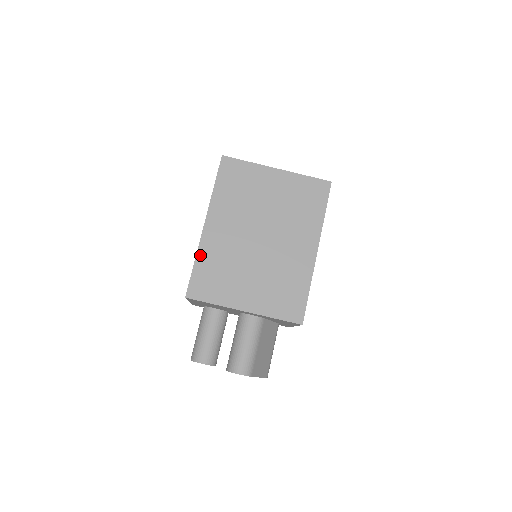
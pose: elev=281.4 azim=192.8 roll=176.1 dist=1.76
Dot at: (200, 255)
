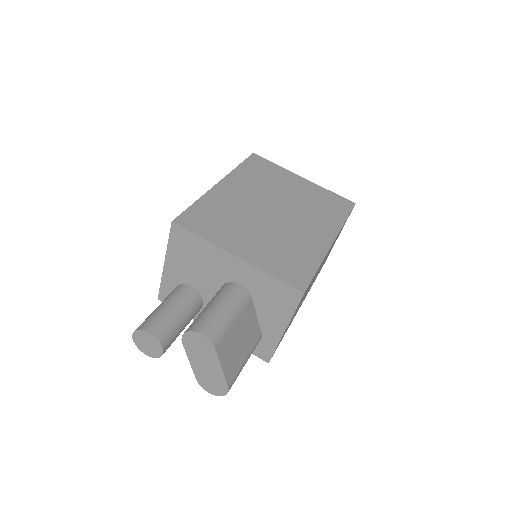
Dot at: (204, 199)
